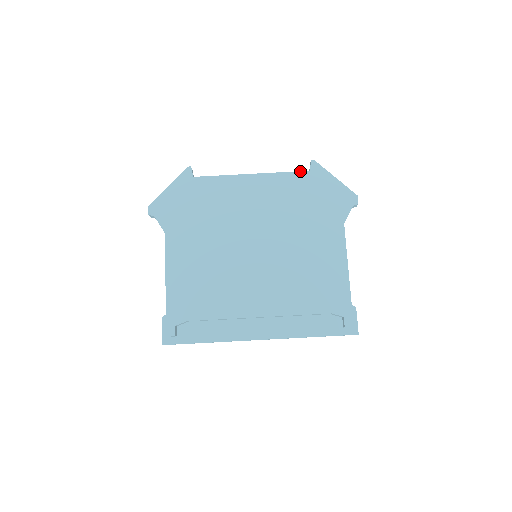
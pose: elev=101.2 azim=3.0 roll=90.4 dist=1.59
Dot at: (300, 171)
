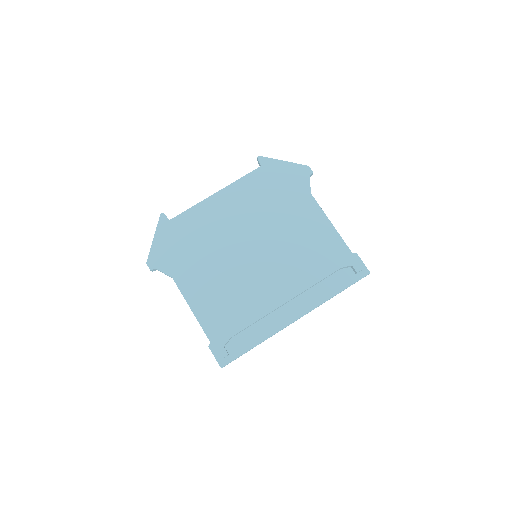
Dot at: (253, 170)
